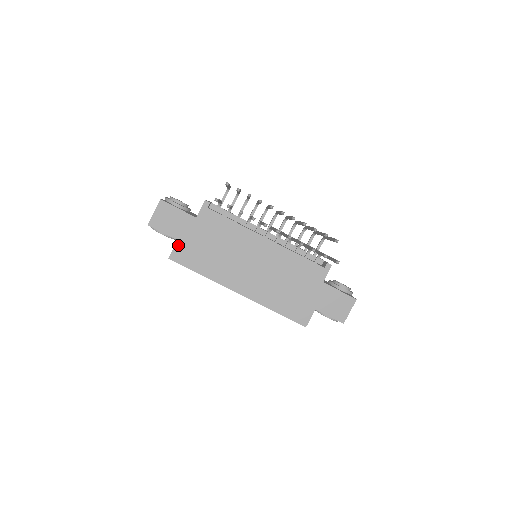
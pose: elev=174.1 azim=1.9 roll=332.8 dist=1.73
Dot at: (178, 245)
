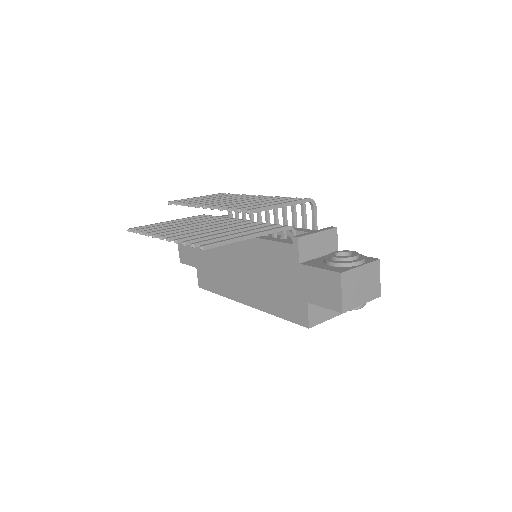
Dot at: (198, 272)
